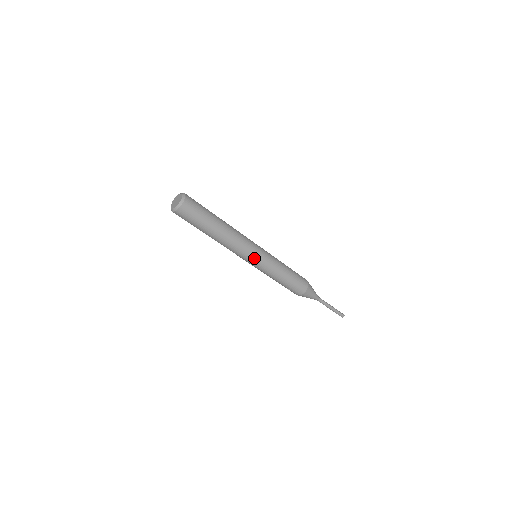
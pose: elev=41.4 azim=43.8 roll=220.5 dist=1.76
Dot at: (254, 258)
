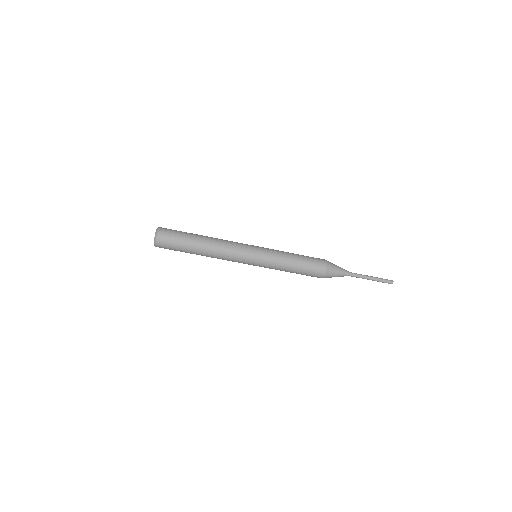
Dot at: (249, 263)
